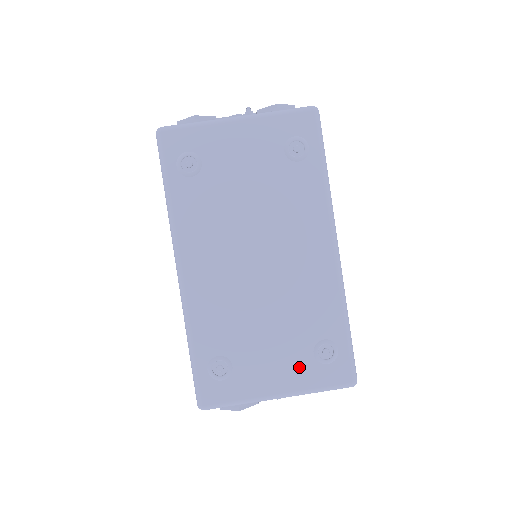
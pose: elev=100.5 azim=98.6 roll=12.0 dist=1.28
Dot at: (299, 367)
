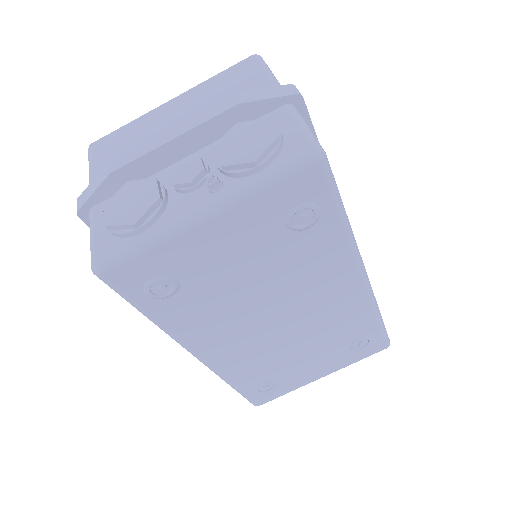
Dot at: (338, 359)
